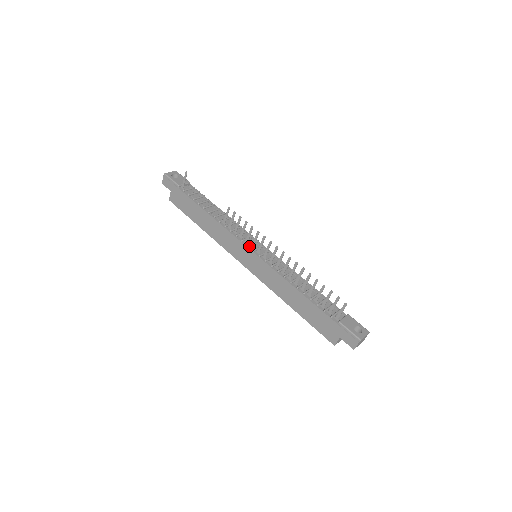
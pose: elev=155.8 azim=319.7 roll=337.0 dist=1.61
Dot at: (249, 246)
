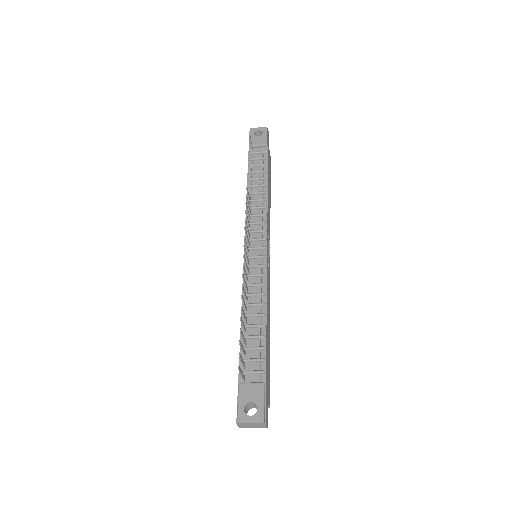
Dot at: occluded
